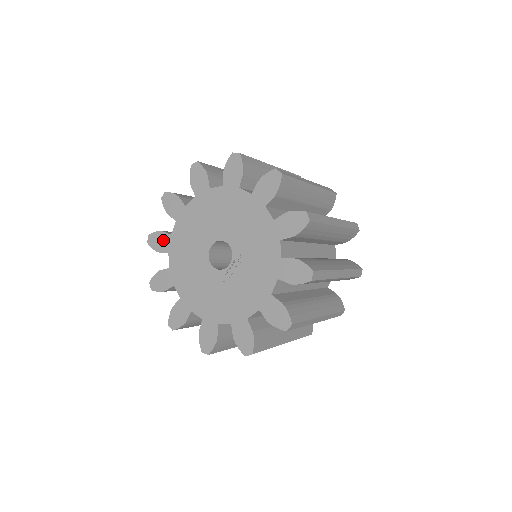
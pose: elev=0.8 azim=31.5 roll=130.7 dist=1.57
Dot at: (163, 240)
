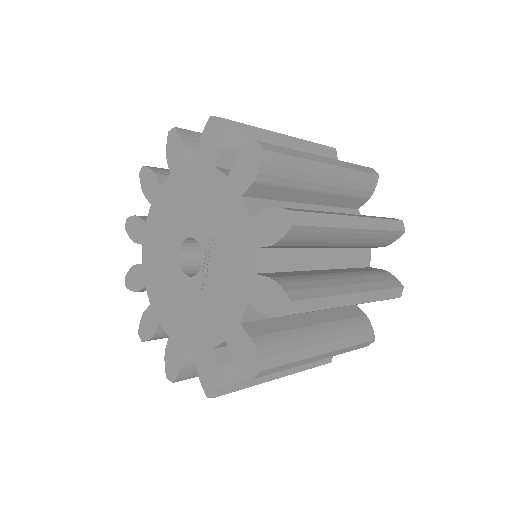
Dot at: (137, 275)
